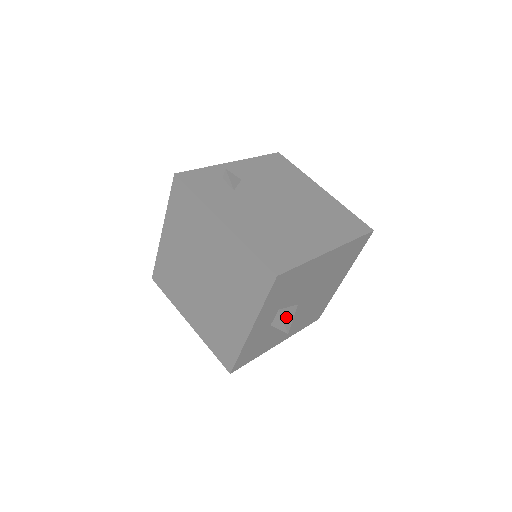
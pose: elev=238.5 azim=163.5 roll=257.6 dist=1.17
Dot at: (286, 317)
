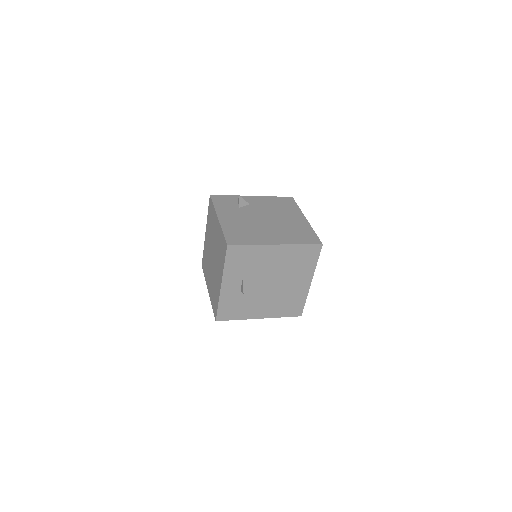
Dot at: (247, 285)
